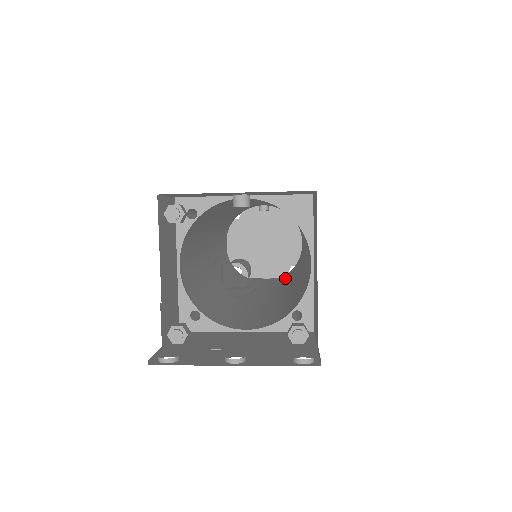
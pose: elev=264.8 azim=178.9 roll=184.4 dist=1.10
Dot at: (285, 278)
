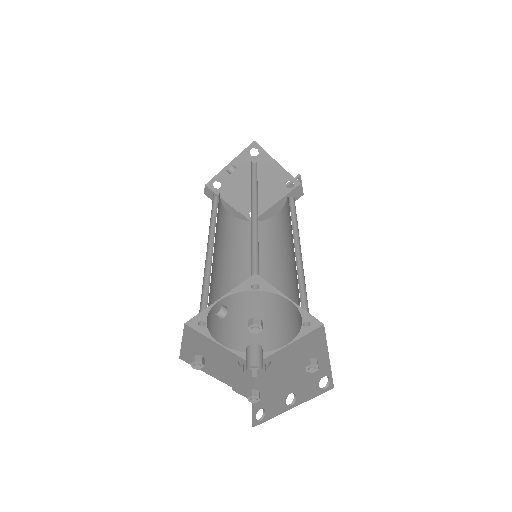
Dot at: (287, 212)
